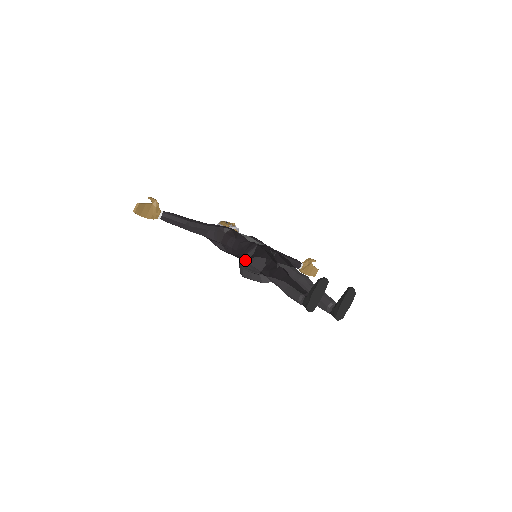
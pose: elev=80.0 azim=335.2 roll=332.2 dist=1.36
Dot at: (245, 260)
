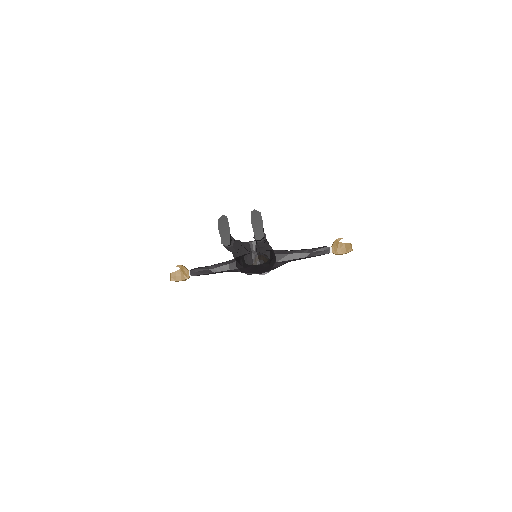
Dot at: occluded
